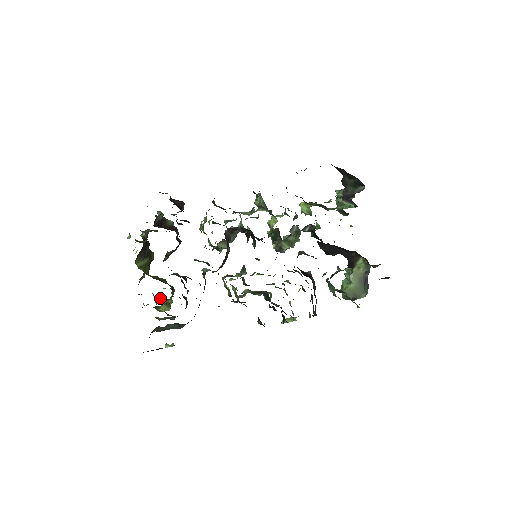
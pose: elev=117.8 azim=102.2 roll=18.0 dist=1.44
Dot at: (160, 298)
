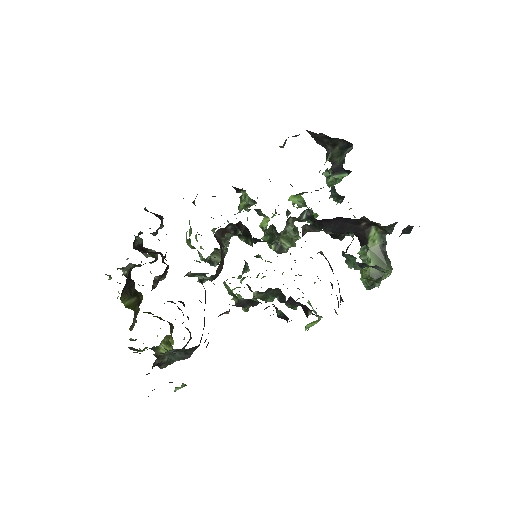
Dot at: occluded
